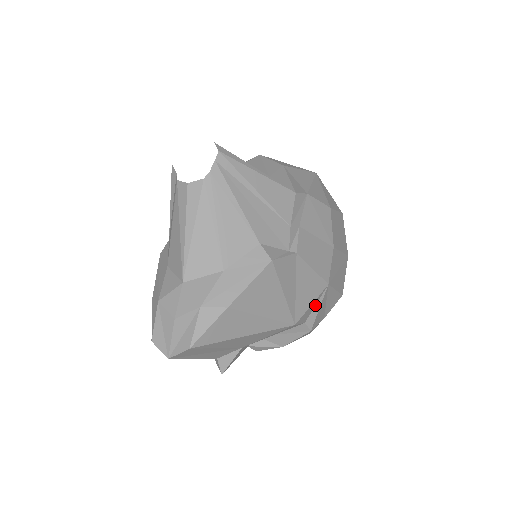
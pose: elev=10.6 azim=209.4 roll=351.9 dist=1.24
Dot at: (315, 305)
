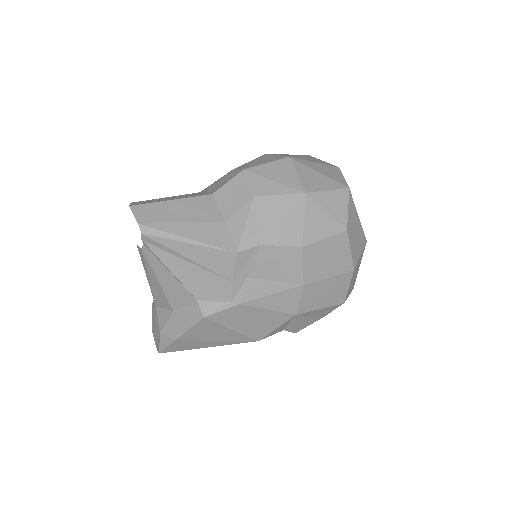
Dot at: (289, 323)
